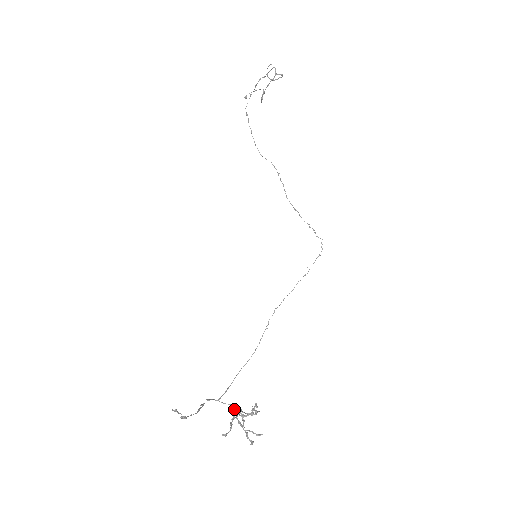
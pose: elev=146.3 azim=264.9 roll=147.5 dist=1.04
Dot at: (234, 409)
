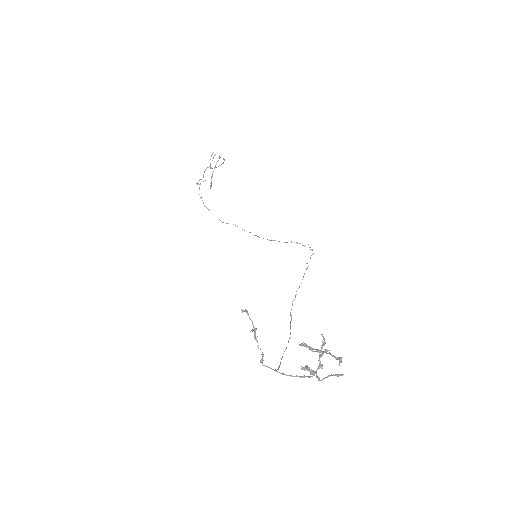
Dot at: (302, 343)
